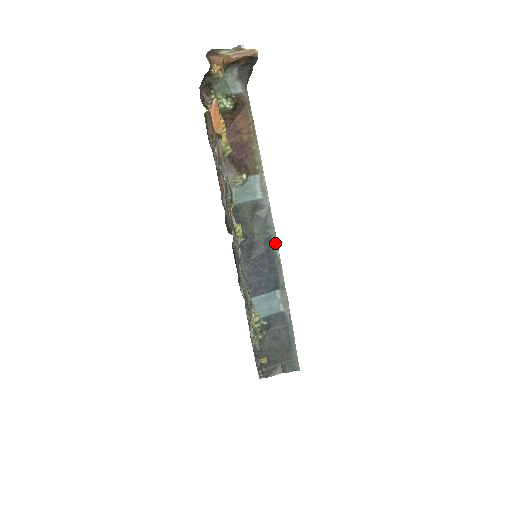
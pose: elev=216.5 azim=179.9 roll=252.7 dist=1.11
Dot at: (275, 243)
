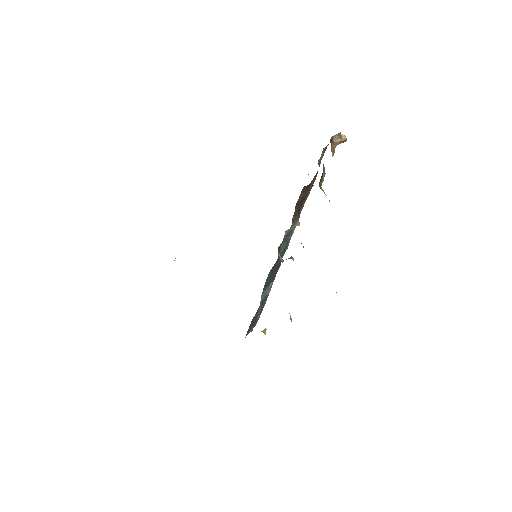
Dot at: occluded
